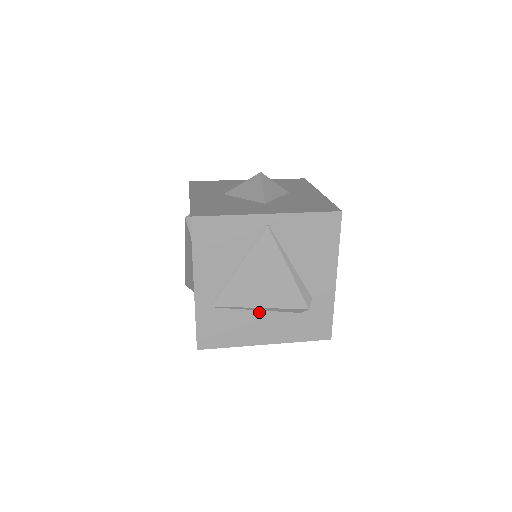
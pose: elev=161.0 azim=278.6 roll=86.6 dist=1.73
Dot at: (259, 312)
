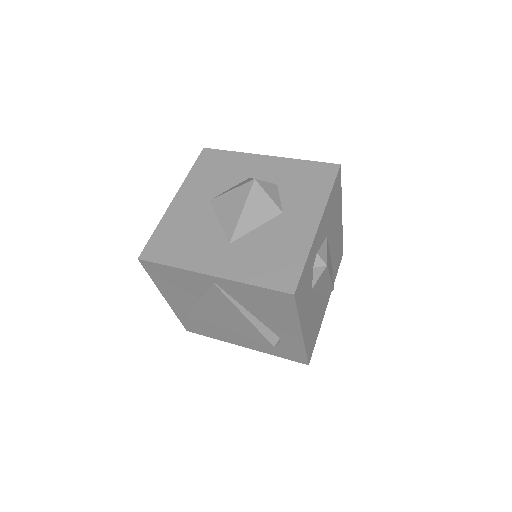
Dot at: occluded
